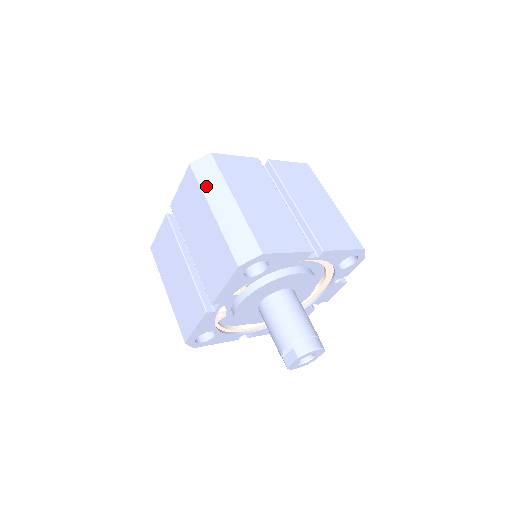
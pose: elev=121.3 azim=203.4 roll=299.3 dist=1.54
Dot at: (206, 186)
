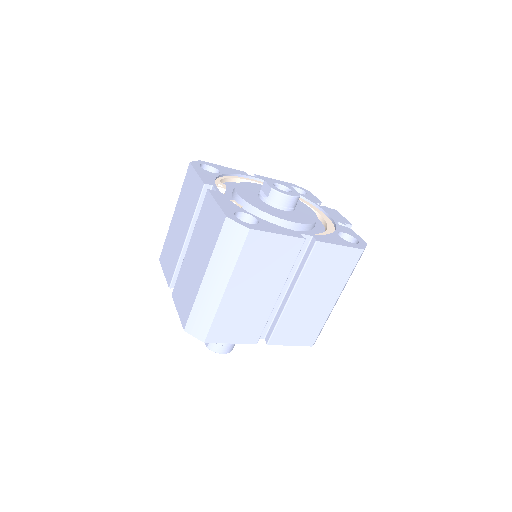
Dot at: (218, 253)
